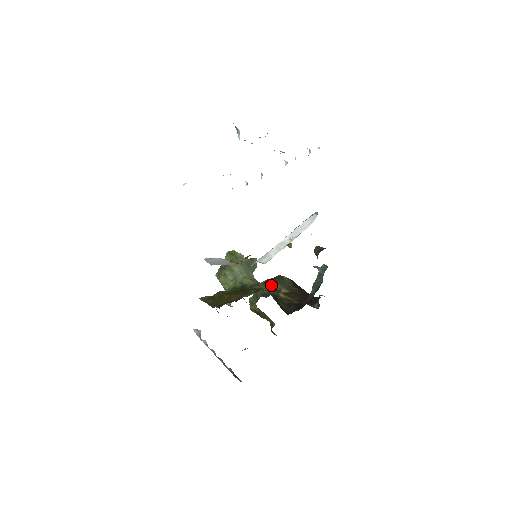
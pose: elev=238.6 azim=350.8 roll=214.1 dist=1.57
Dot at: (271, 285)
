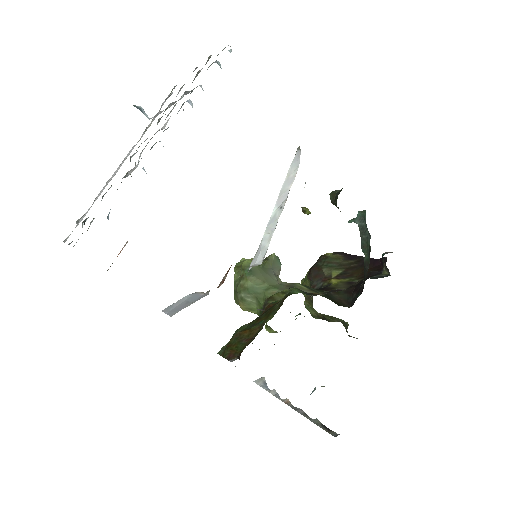
Dot at: (316, 275)
